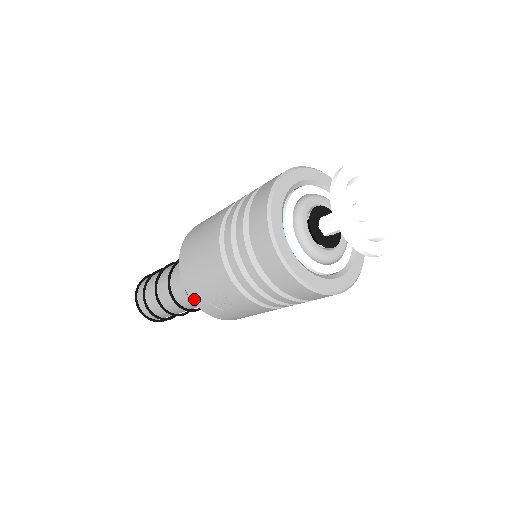
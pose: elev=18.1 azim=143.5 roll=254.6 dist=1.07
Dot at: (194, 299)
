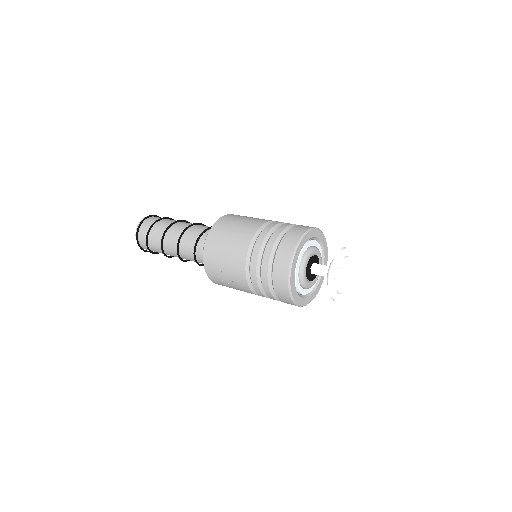
Dot at: (206, 266)
